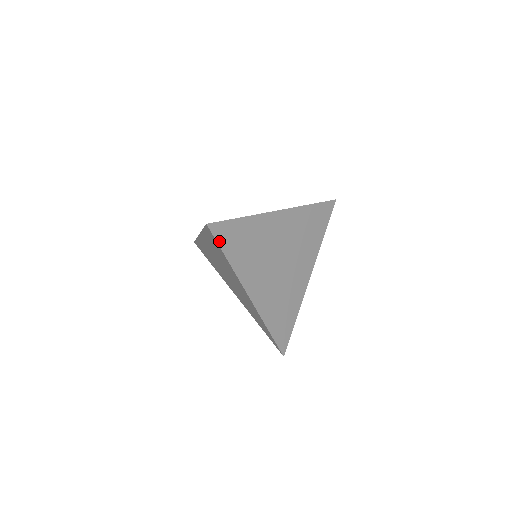
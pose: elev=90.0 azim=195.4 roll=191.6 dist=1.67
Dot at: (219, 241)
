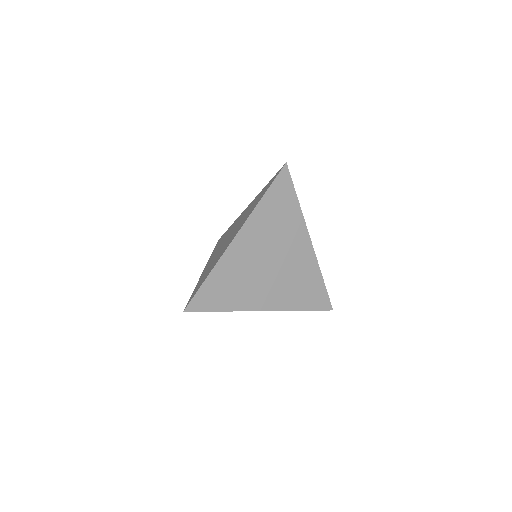
Dot at: (276, 180)
